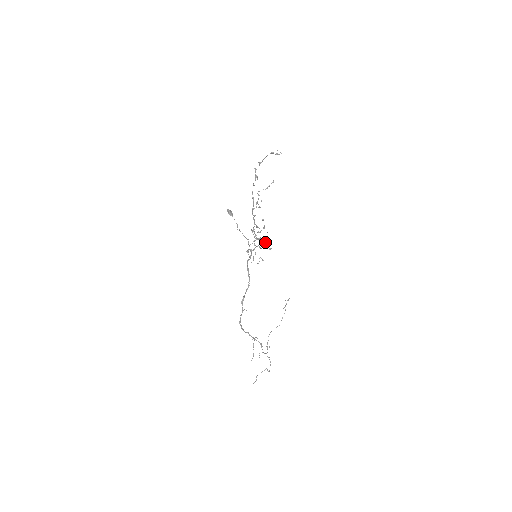
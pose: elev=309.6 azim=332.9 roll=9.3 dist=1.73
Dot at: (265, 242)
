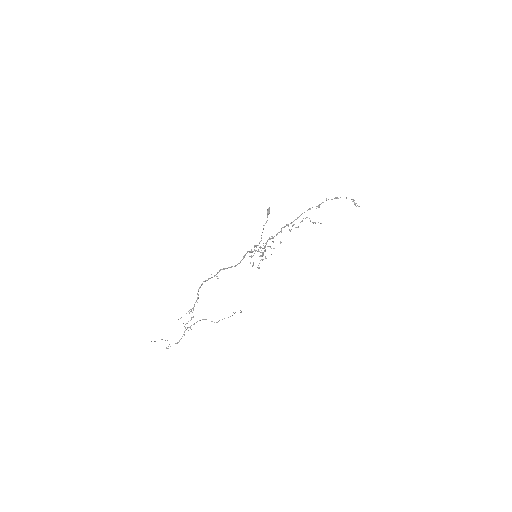
Dot at: (263, 259)
